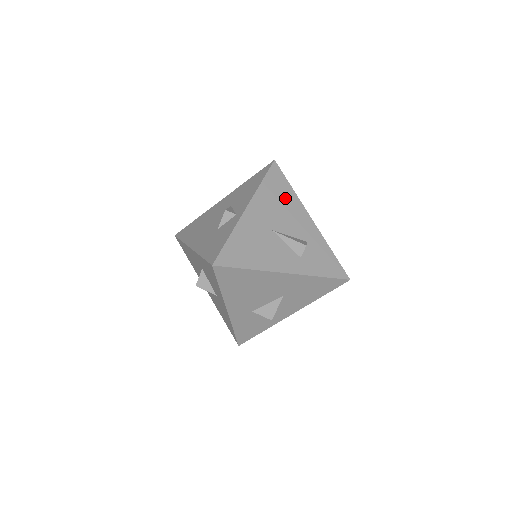
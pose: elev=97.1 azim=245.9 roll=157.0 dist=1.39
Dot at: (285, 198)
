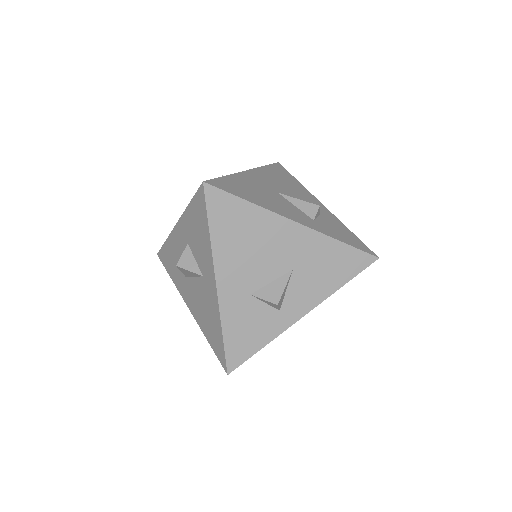
Dot at: (291, 183)
